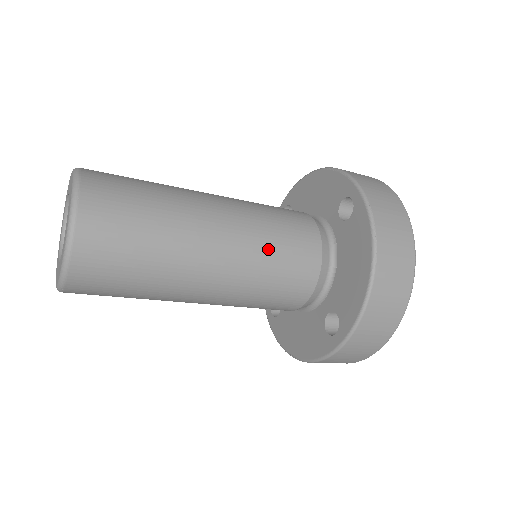
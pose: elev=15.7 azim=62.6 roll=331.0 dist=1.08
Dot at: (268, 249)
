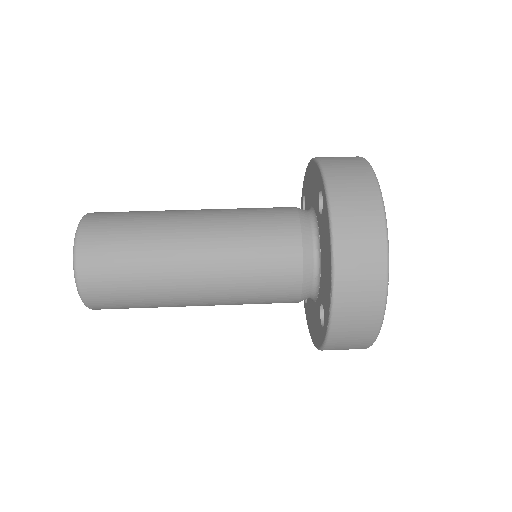
Dot at: occluded
